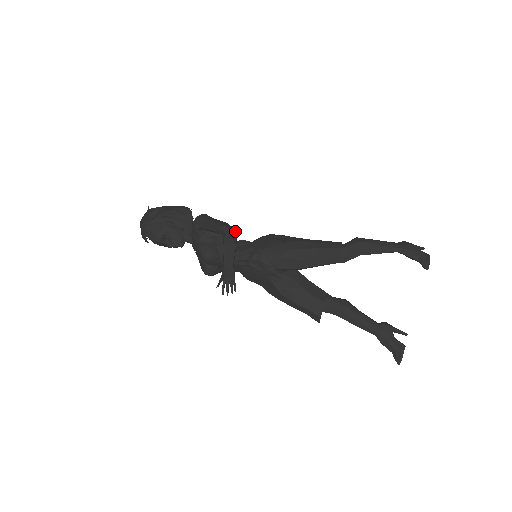
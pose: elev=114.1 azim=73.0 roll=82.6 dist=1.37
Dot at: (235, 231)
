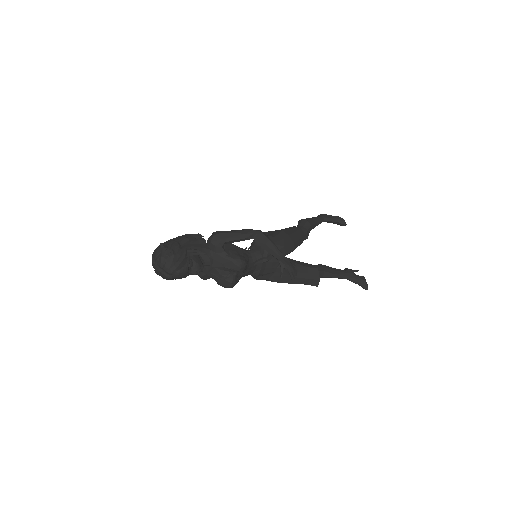
Dot at: occluded
